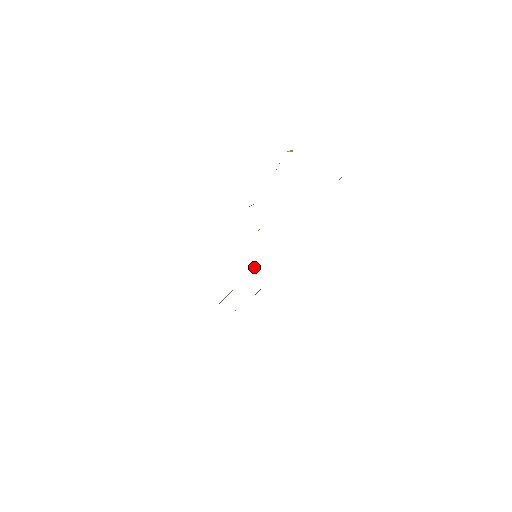
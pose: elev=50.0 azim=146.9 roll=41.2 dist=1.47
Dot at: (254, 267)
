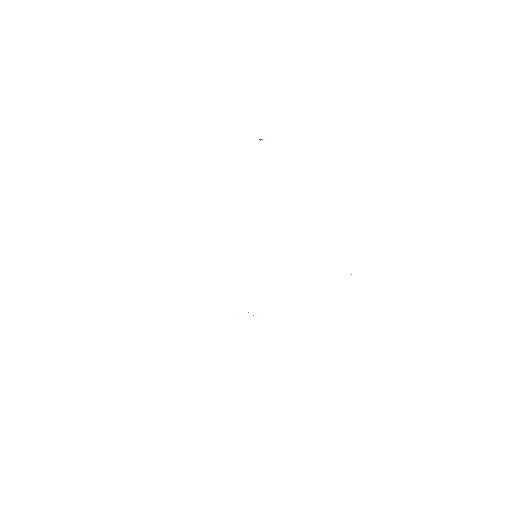
Dot at: occluded
